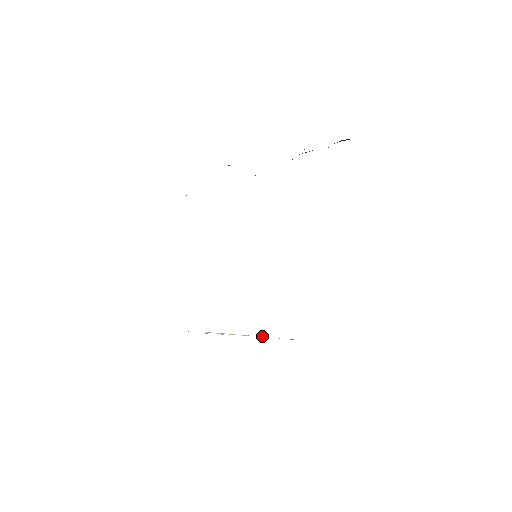
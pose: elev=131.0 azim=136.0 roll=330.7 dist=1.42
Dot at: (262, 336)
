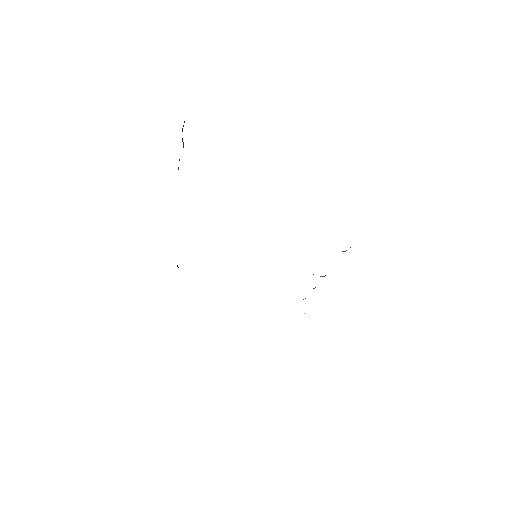
Dot at: occluded
